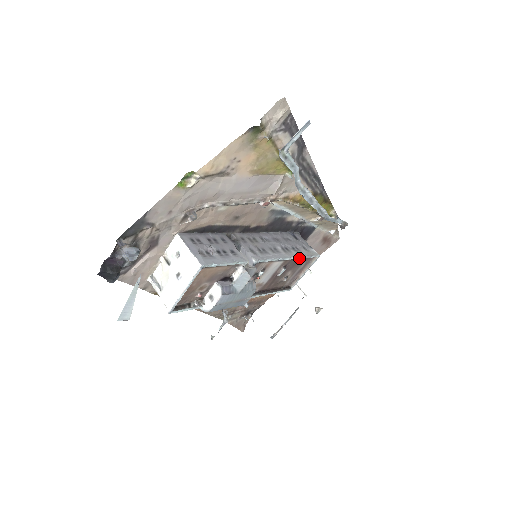
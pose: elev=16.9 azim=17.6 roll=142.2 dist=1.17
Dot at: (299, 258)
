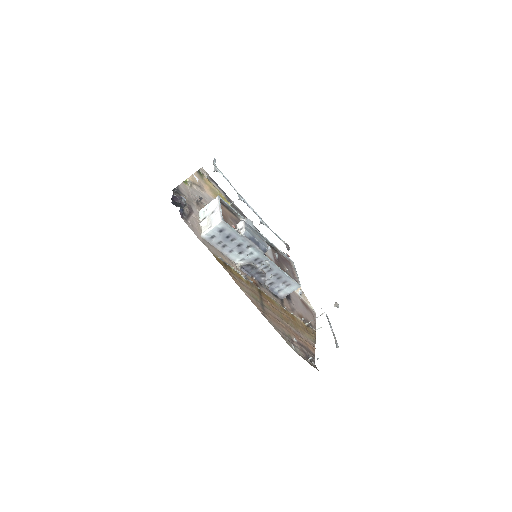
Dot at: (279, 250)
